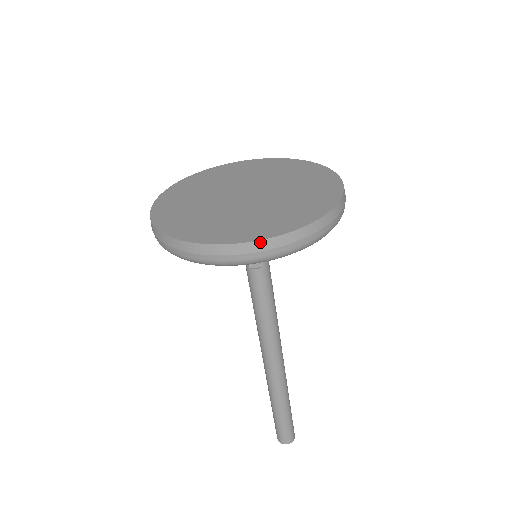
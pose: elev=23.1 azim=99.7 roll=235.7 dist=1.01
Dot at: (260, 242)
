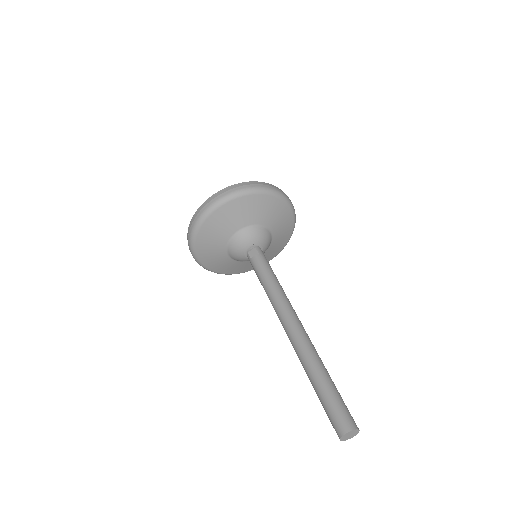
Dot at: (225, 189)
